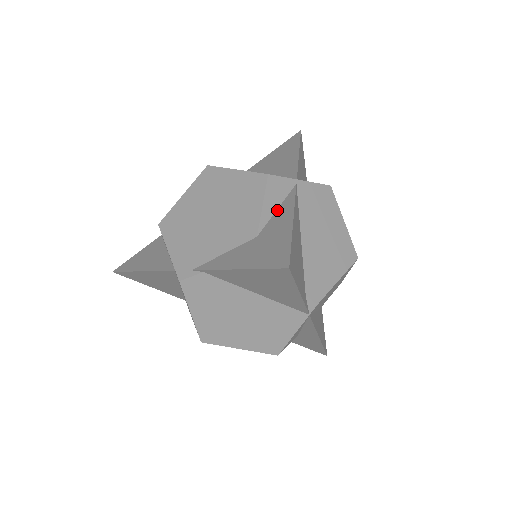
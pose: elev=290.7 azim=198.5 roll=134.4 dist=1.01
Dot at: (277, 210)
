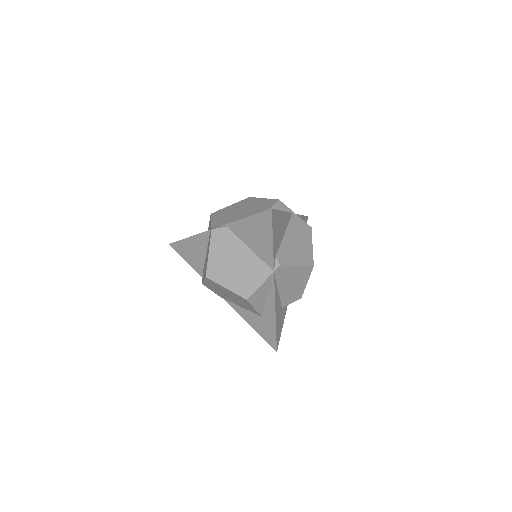
Dot at: occluded
